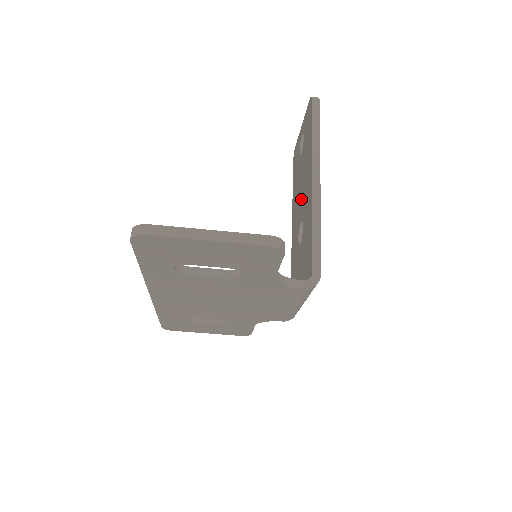
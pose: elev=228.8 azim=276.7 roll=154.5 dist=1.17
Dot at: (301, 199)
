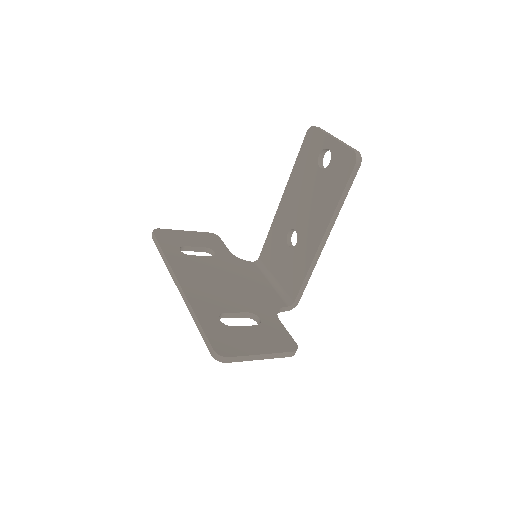
Dot at: (303, 213)
